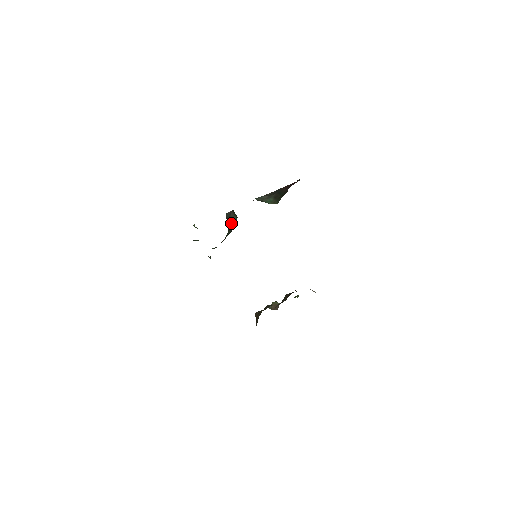
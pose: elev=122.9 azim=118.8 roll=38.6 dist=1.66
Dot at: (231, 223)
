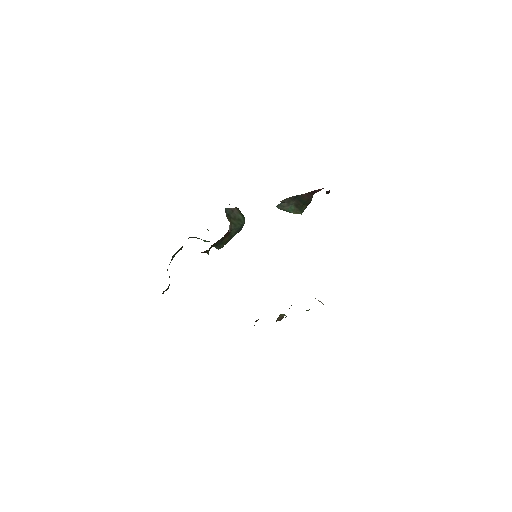
Dot at: (235, 221)
